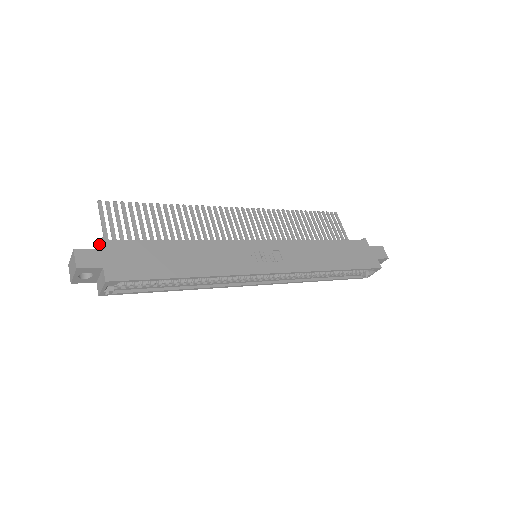
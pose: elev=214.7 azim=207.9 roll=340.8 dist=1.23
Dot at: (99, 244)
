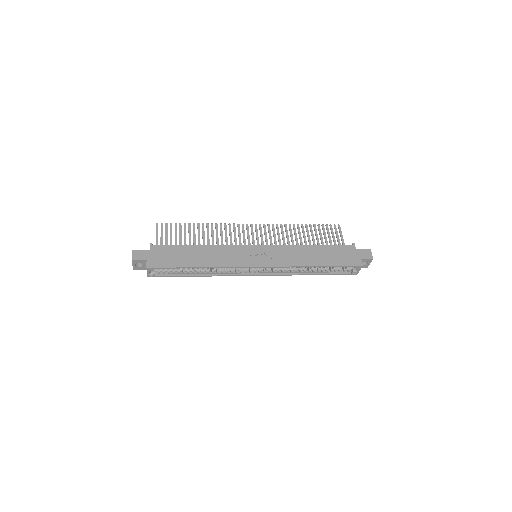
Dot at: occluded
